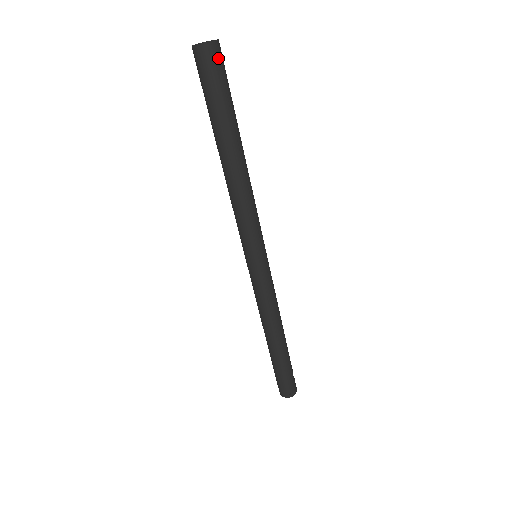
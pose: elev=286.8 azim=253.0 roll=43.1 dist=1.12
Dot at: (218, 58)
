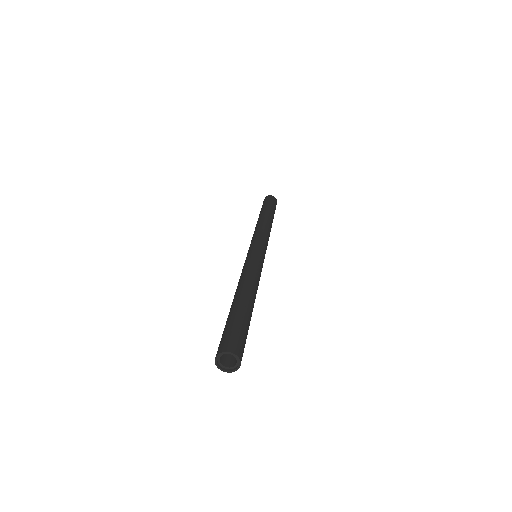
Dot at: (230, 363)
